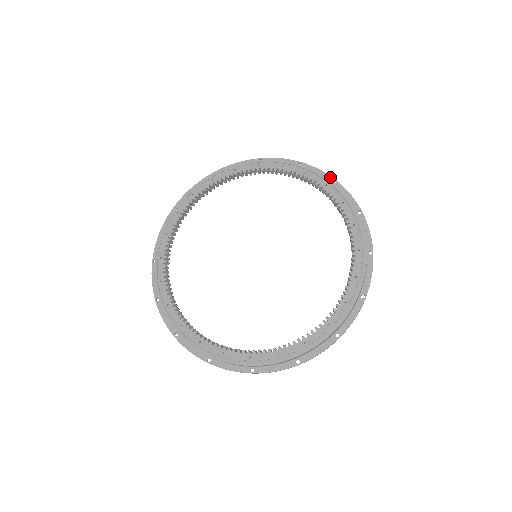
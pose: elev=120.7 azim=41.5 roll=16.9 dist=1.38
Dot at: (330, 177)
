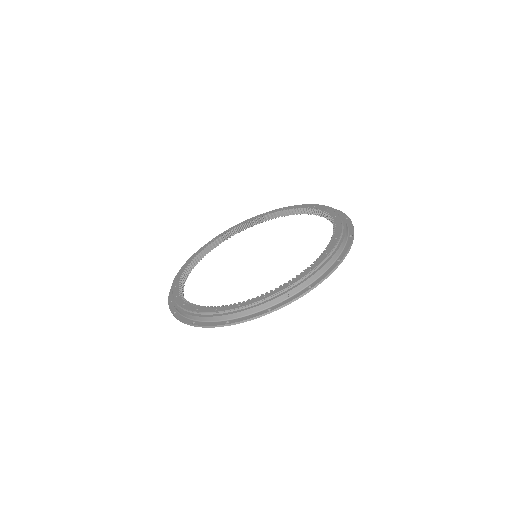
Dot at: occluded
